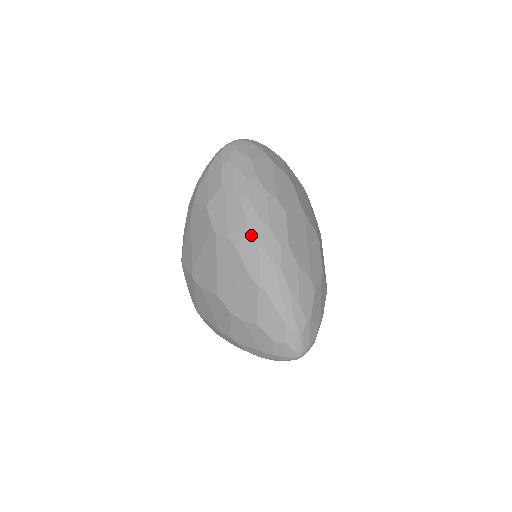
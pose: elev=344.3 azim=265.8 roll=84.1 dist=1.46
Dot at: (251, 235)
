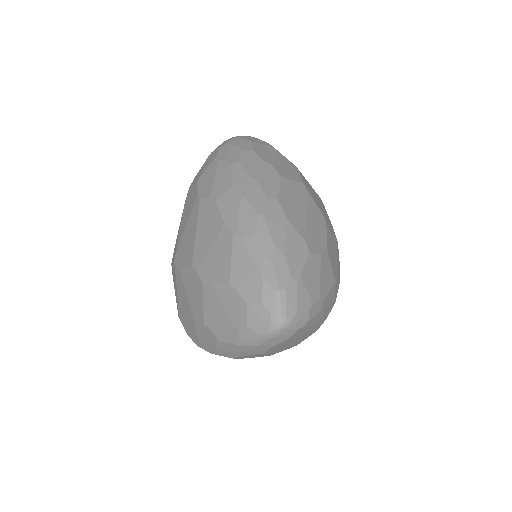
Dot at: (234, 188)
